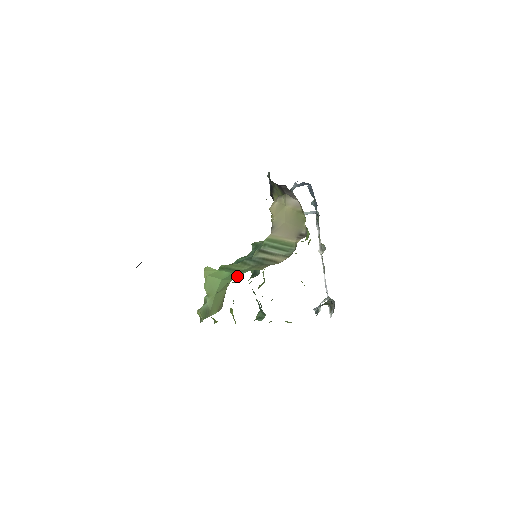
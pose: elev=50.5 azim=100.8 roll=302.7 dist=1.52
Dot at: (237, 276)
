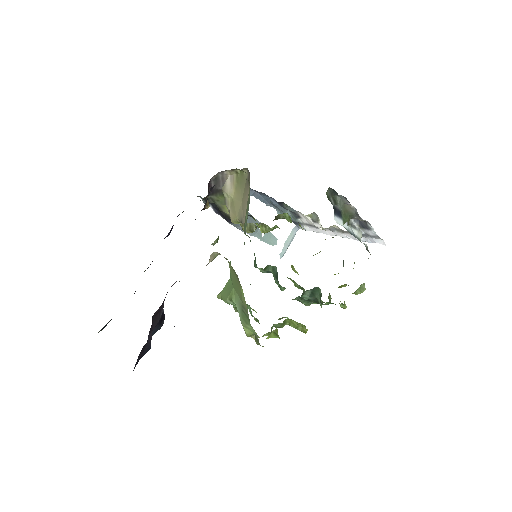
Dot at: occluded
